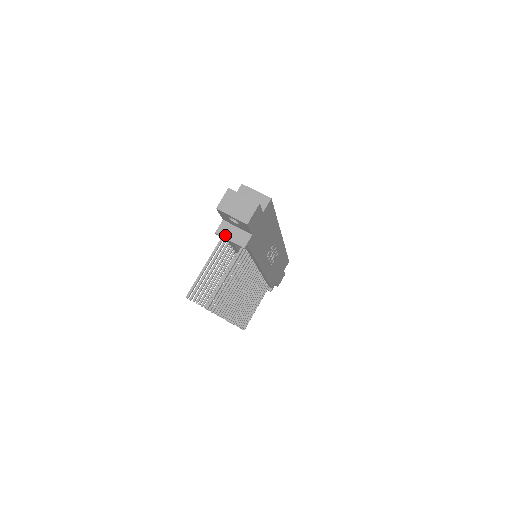
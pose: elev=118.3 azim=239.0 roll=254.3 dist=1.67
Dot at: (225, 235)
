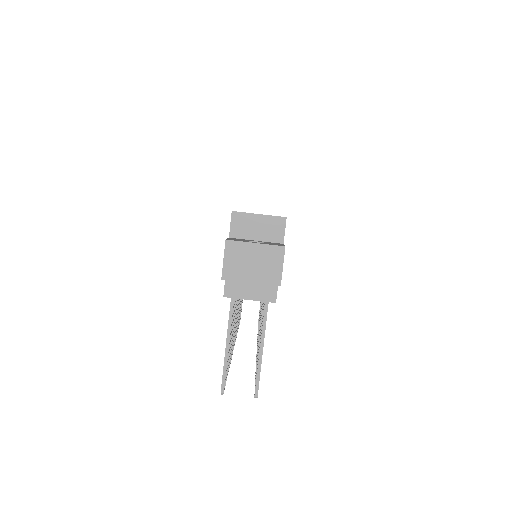
Dot at: (239, 295)
